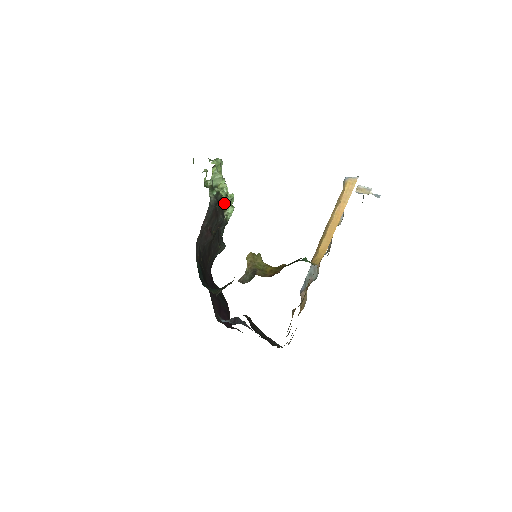
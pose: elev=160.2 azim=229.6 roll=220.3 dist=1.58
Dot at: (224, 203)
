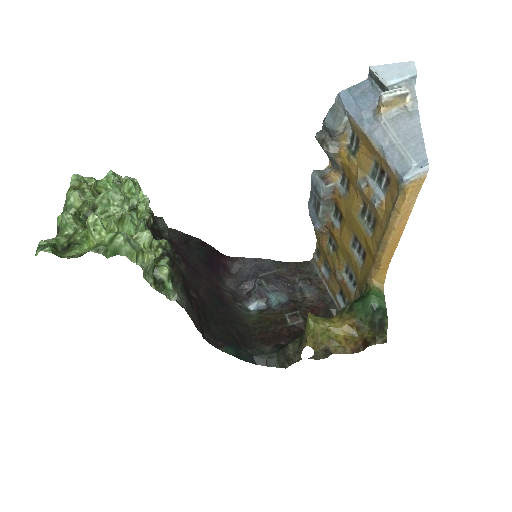
Dot at: (172, 255)
